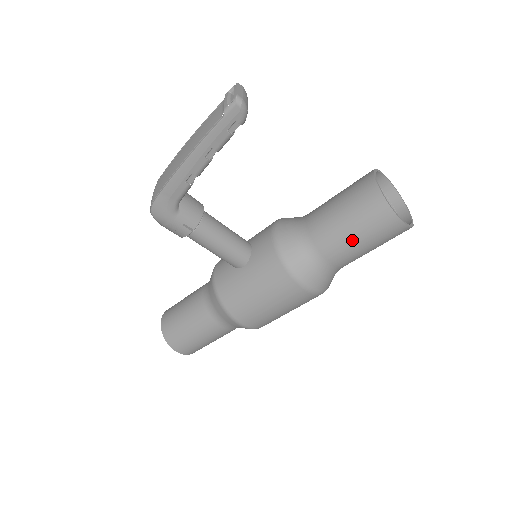
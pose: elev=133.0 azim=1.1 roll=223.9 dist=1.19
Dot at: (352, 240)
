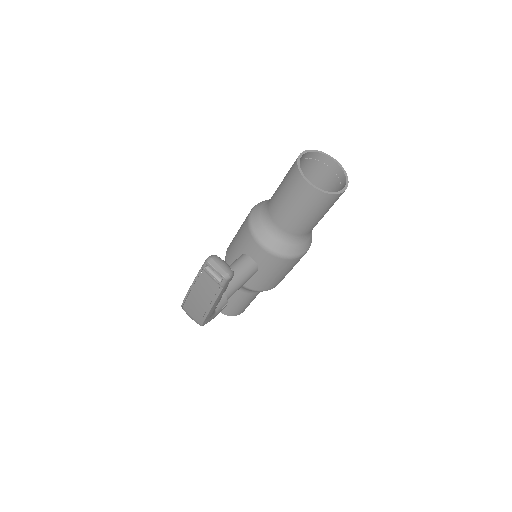
Dot at: (319, 218)
